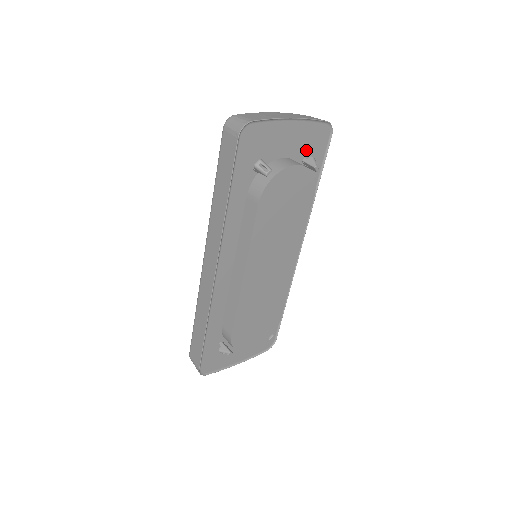
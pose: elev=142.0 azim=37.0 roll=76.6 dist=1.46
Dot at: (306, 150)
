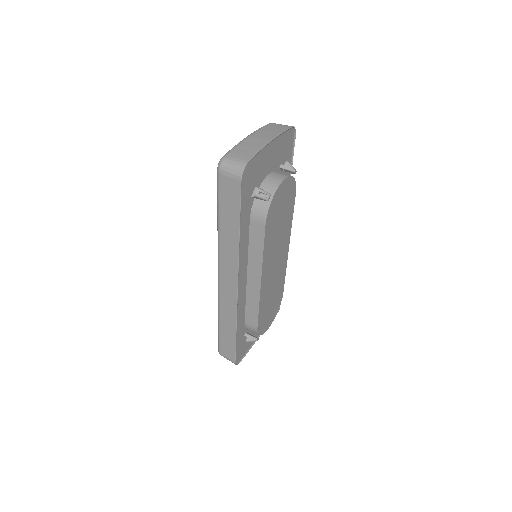
Dot at: (281, 158)
